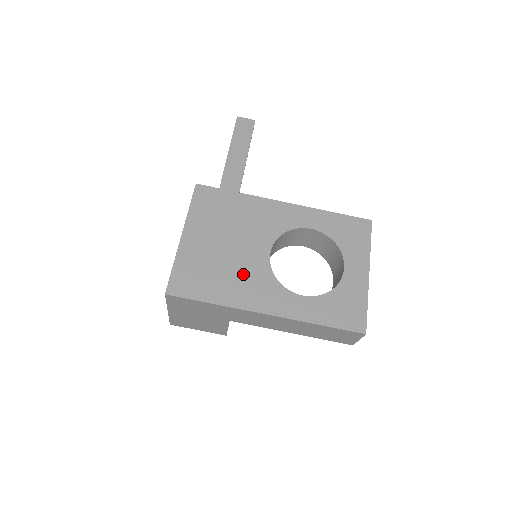
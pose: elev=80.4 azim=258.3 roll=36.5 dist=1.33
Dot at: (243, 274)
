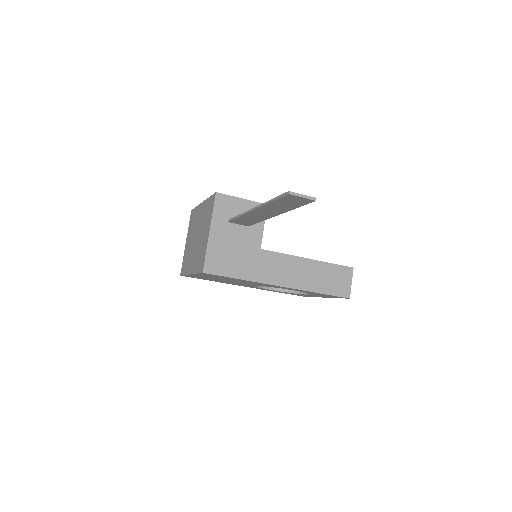
Dot at: (234, 283)
